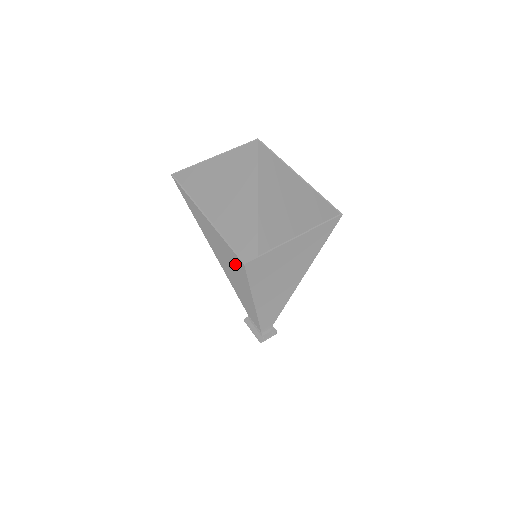
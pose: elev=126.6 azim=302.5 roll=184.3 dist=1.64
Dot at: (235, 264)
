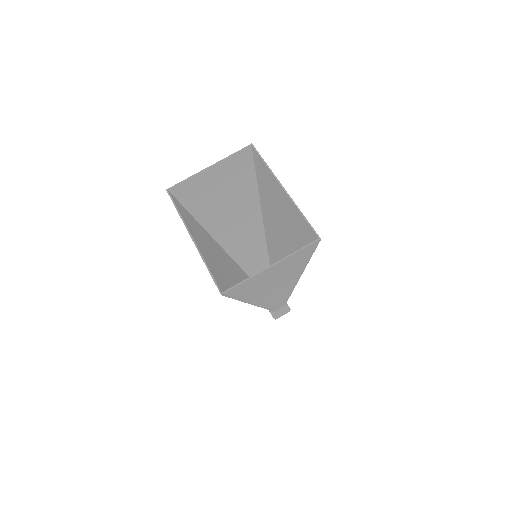
Dot at: occluded
